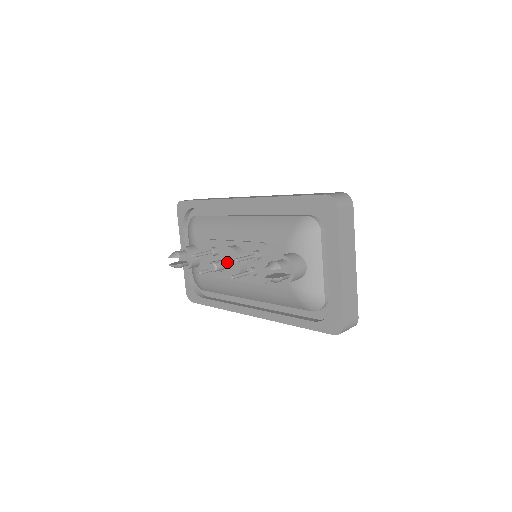
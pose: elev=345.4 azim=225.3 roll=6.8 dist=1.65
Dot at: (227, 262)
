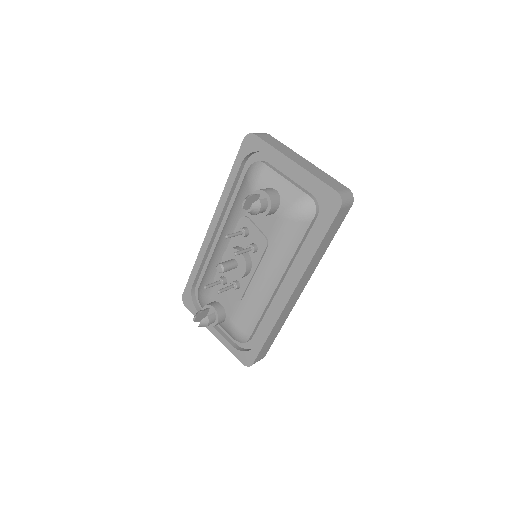
Dot at: (229, 261)
